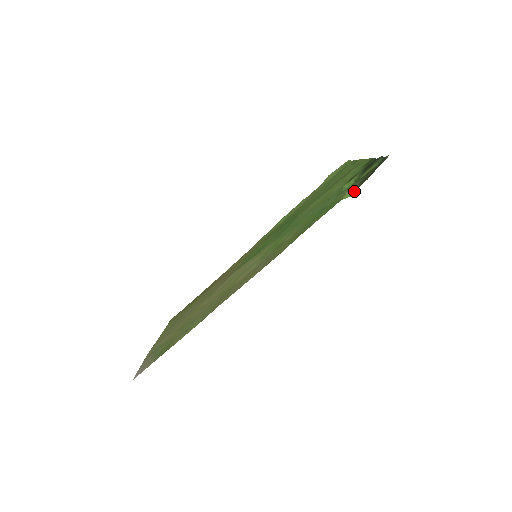
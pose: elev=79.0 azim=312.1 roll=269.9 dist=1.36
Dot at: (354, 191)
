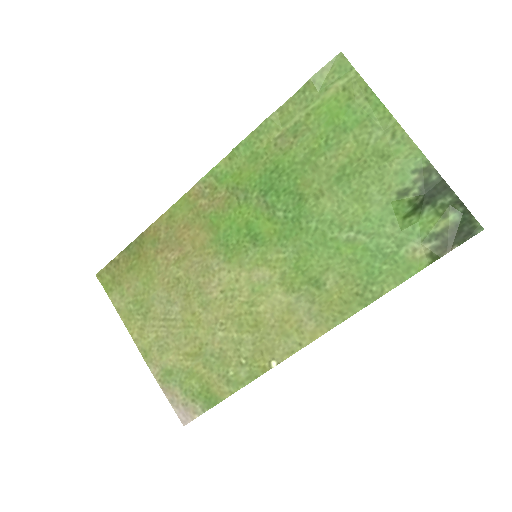
Dot at: (430, 259)
